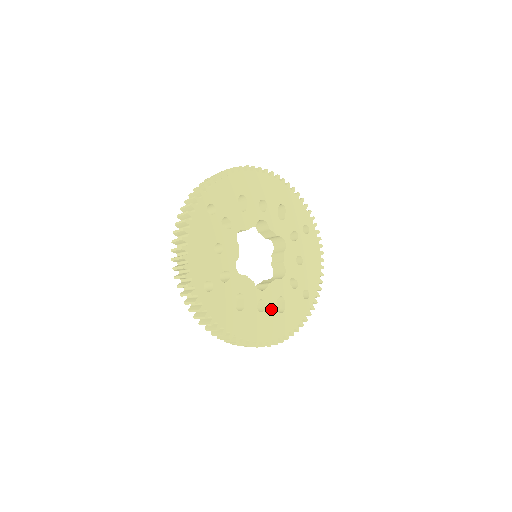
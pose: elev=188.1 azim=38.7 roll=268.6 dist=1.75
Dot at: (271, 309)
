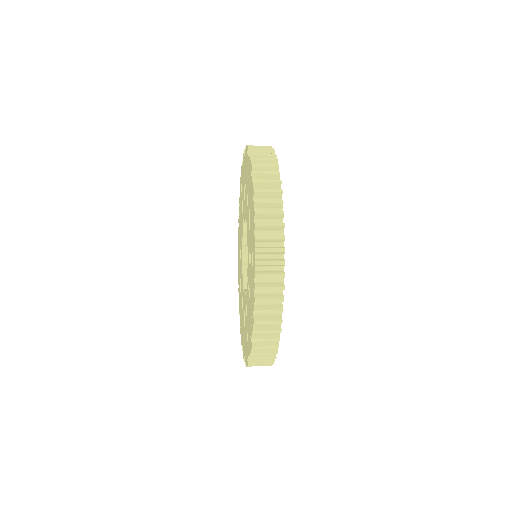
Dot at: occluded
